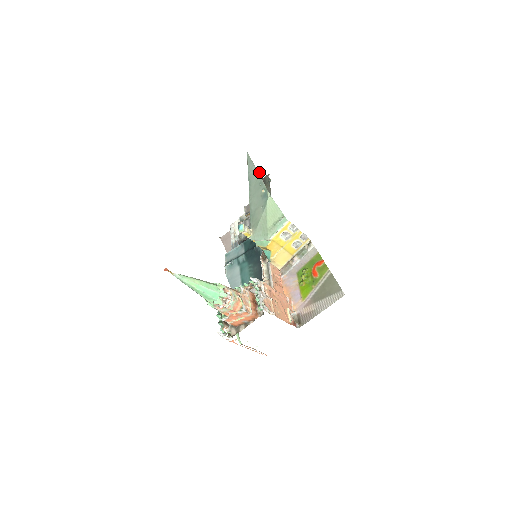
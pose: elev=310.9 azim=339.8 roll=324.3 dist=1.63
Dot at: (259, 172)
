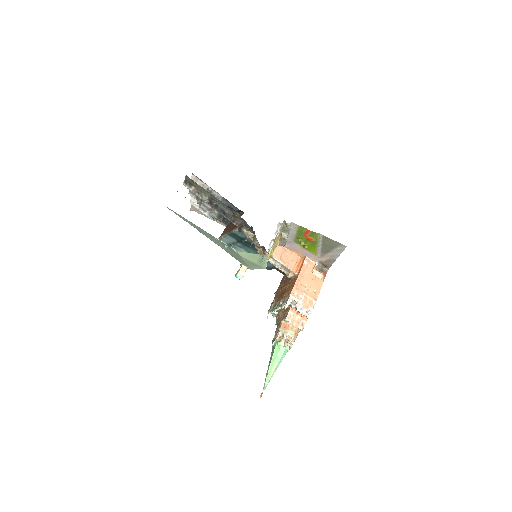
Dot at: occluded
